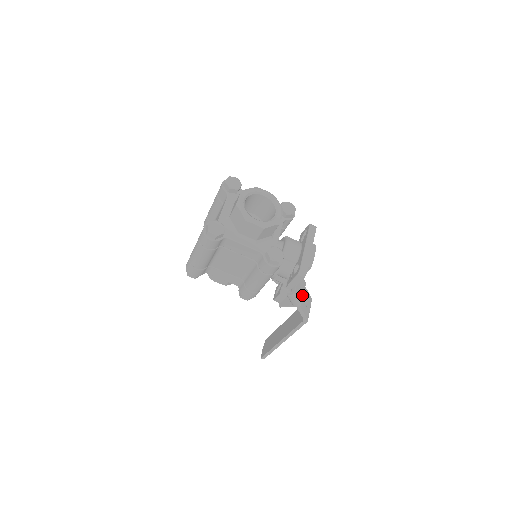
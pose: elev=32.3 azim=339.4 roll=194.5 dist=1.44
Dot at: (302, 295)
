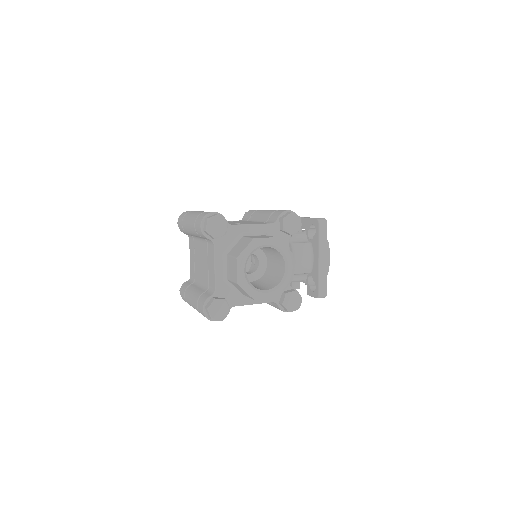
Dot at: occluded
